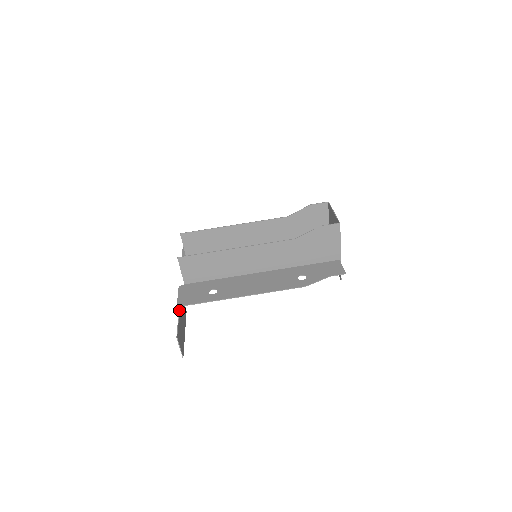
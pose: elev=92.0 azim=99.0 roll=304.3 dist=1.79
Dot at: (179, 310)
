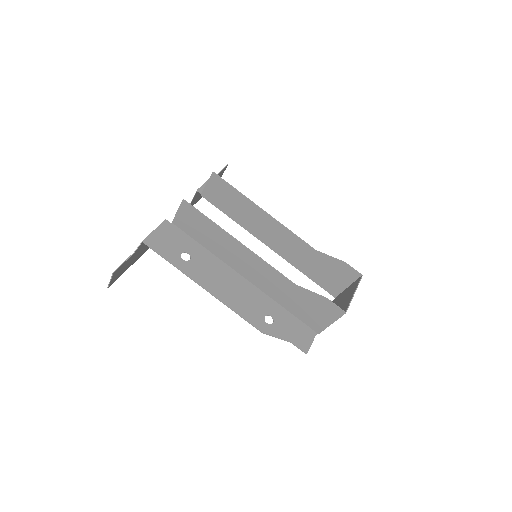
Dot at: (143, 244)
